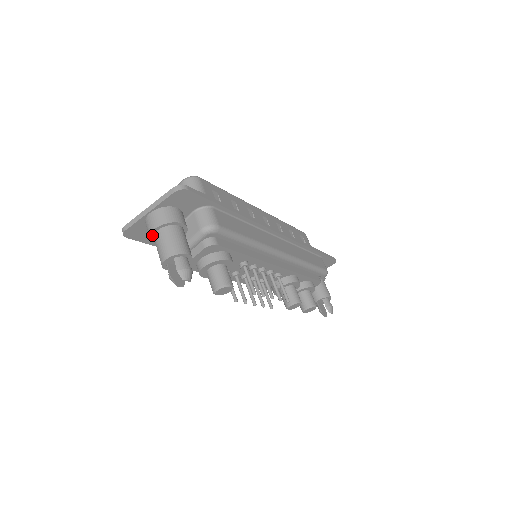
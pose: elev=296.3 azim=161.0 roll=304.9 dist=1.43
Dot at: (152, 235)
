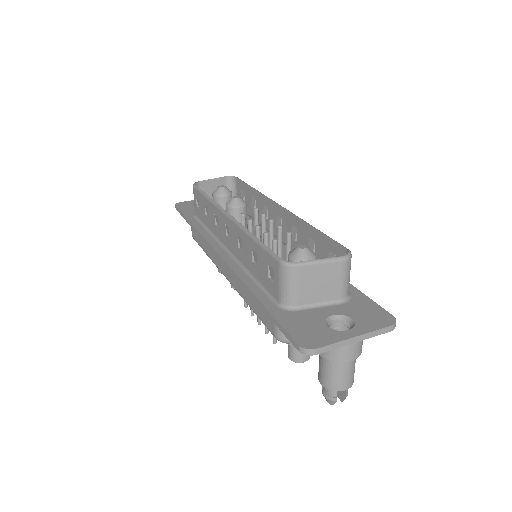
Dot at: (337, 360)
